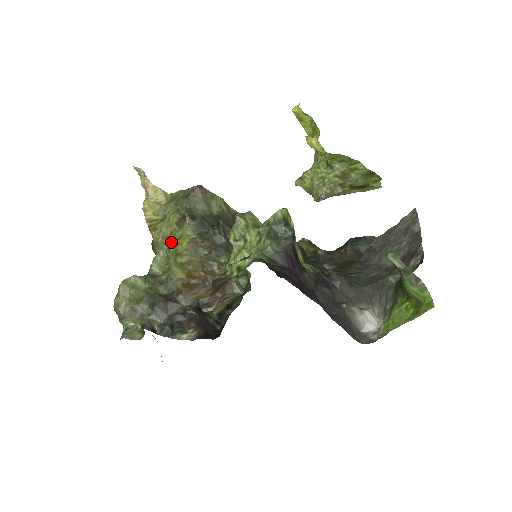
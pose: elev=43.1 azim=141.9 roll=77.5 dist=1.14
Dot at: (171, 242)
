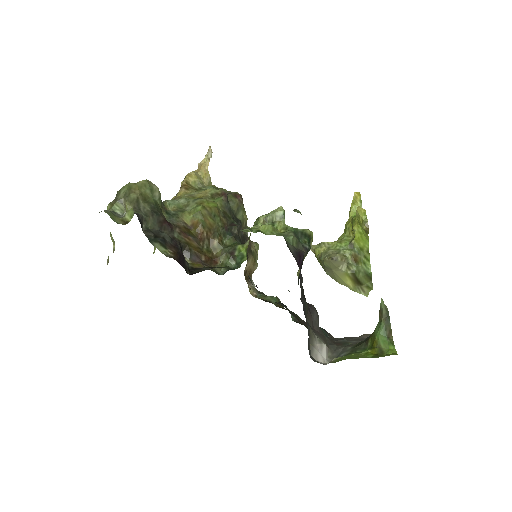
Dot at: (199, 199)
